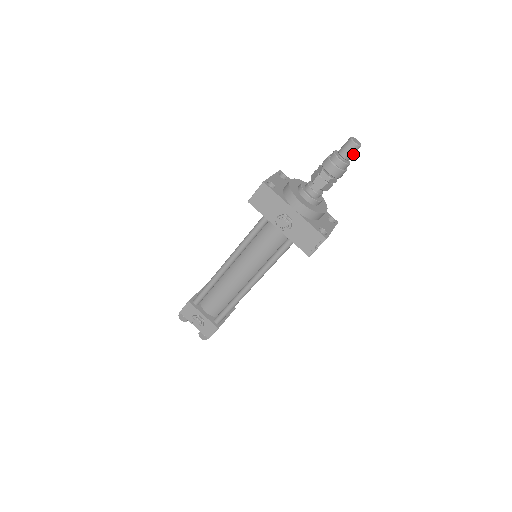
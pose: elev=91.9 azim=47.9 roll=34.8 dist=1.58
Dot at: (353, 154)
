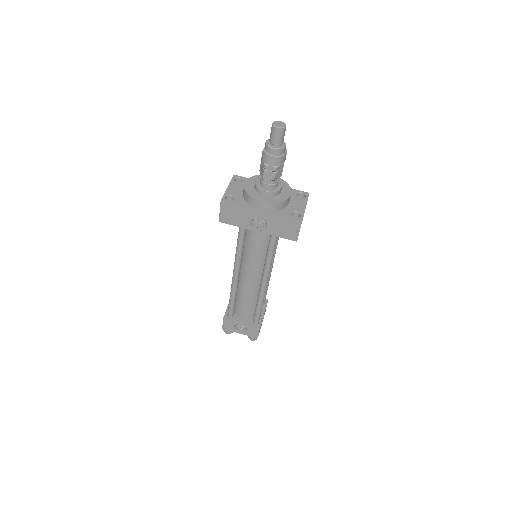
Dot at: (283, 137)
